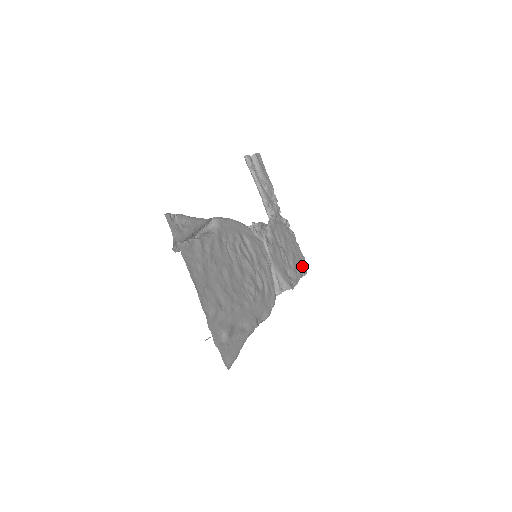
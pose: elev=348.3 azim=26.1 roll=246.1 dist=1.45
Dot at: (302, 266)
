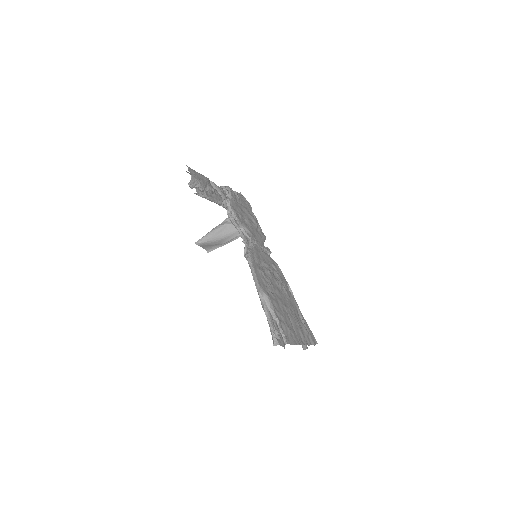
Dot at: (247, 204)
